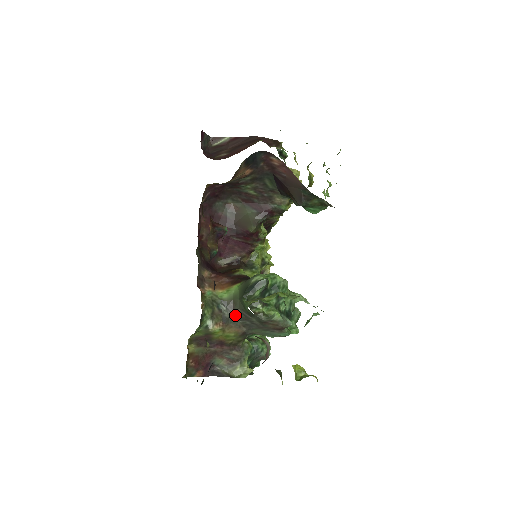
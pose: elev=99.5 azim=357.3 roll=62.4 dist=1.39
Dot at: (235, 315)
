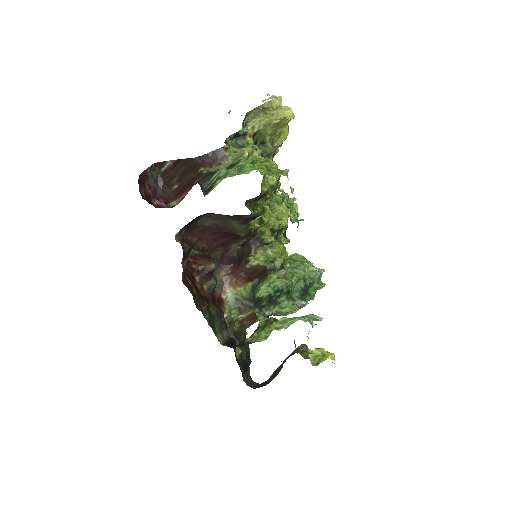
Dot at: occluded
